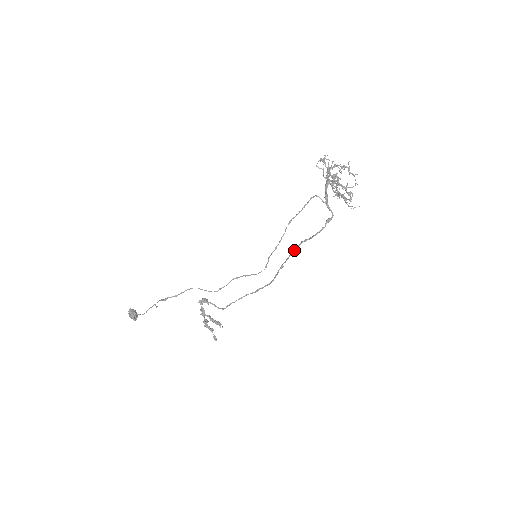
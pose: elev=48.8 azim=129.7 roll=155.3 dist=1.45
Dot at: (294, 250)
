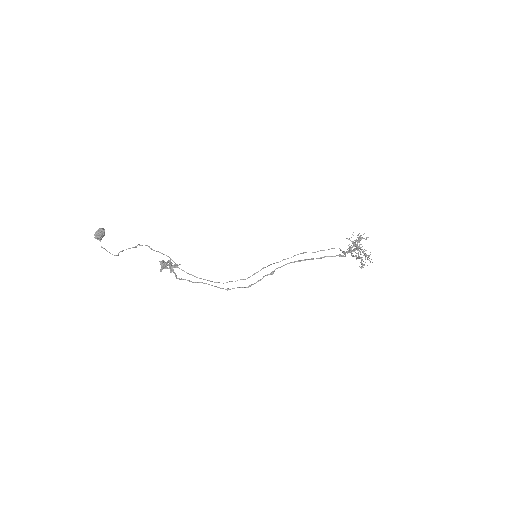
Dot at: occluded
